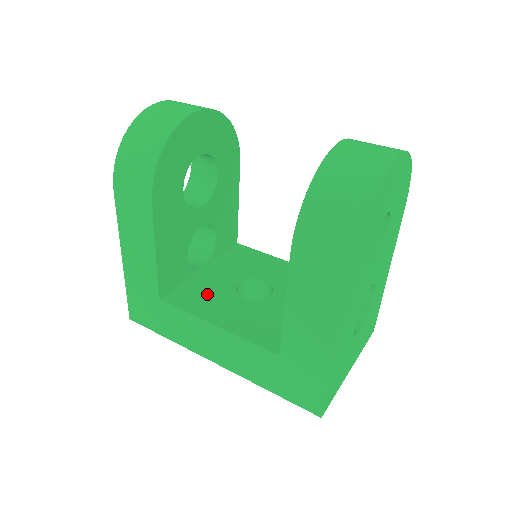
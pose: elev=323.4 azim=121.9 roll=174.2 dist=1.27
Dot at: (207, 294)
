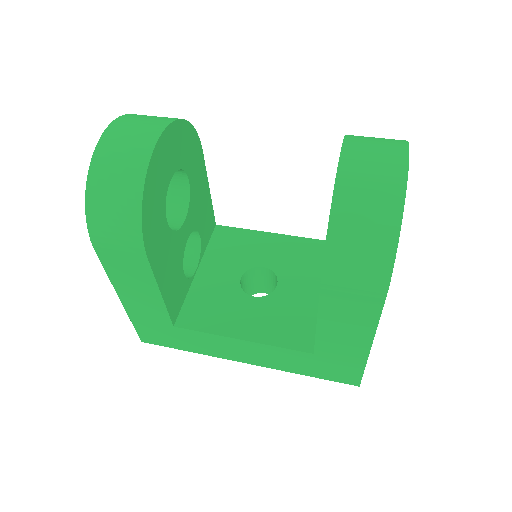
Dot at: (217, 304)
